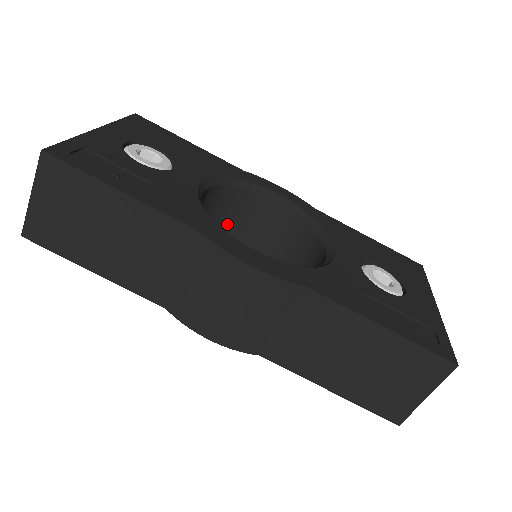
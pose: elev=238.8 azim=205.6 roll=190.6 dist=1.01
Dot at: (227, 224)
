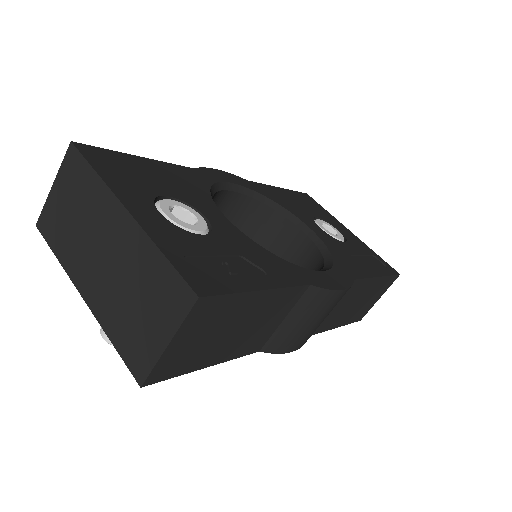
Dot at: occluded
